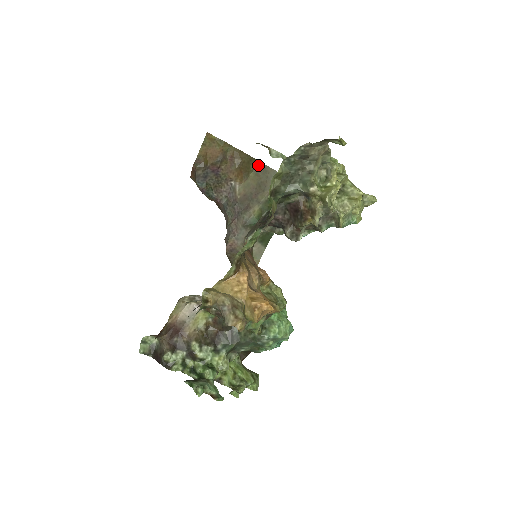
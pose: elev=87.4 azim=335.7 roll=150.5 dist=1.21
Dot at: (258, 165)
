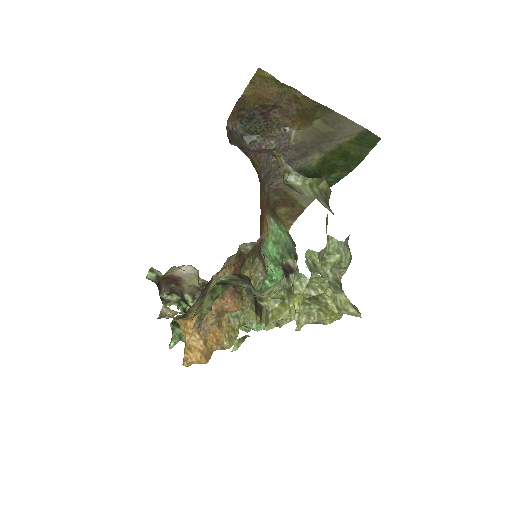
Dot at: (328, 113)
